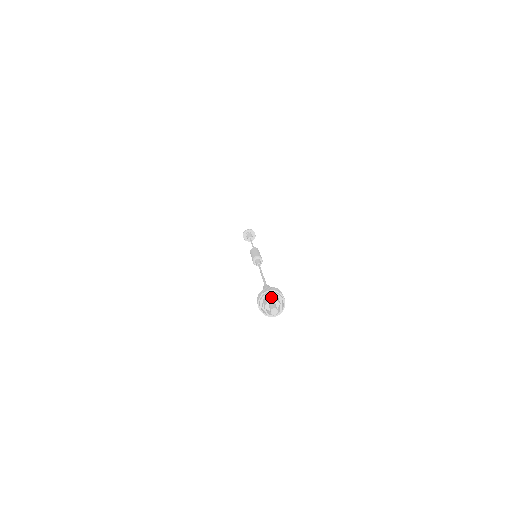
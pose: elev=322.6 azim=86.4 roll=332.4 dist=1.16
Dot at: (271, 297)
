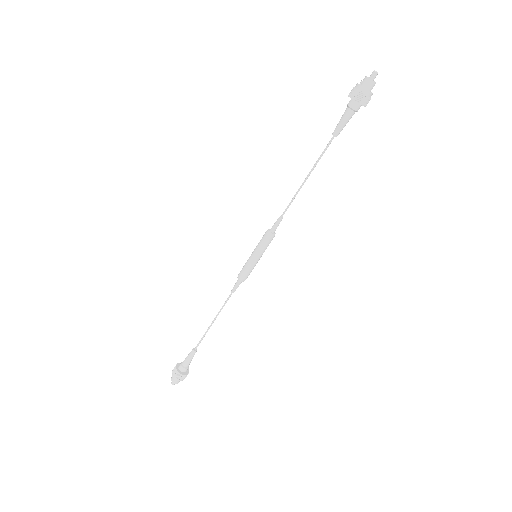
Dot at: (175, 379)
